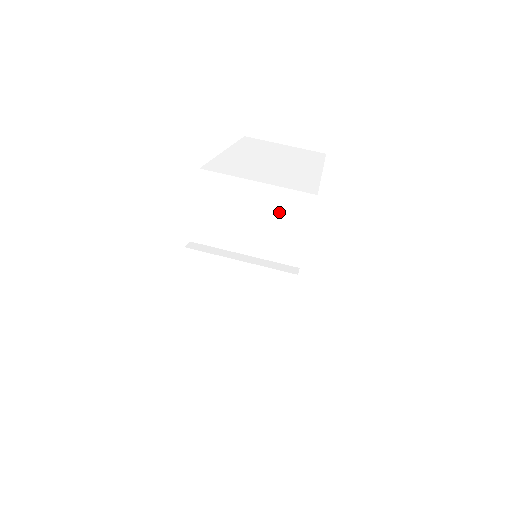
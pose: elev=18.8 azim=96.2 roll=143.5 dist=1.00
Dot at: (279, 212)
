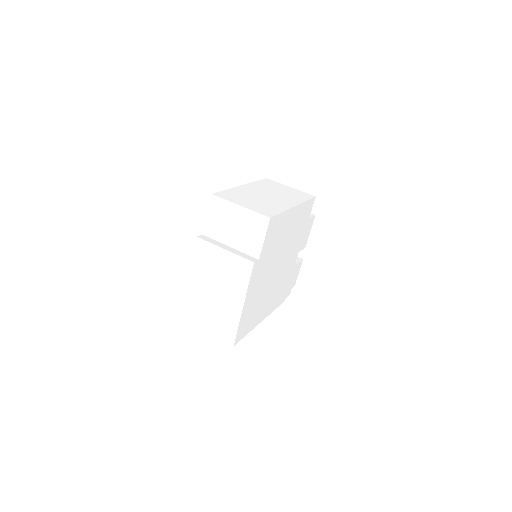
Dot at: (250, 225)
